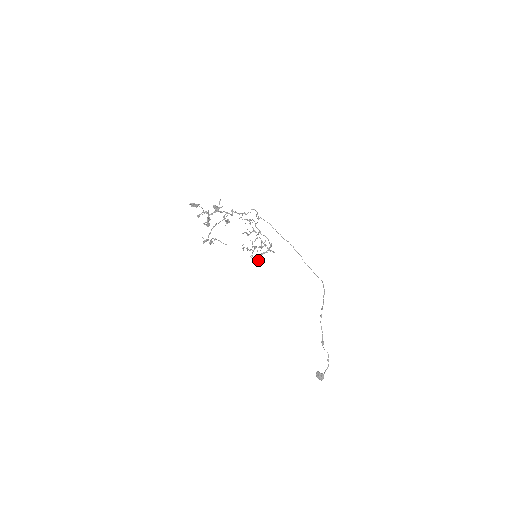
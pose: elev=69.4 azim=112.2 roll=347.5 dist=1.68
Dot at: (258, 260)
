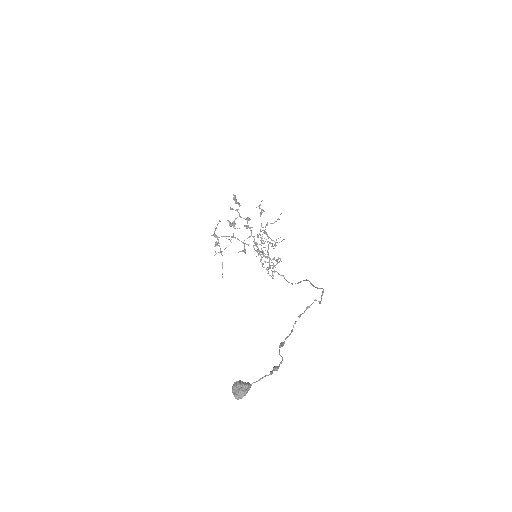
Dot at: (258, 250)
